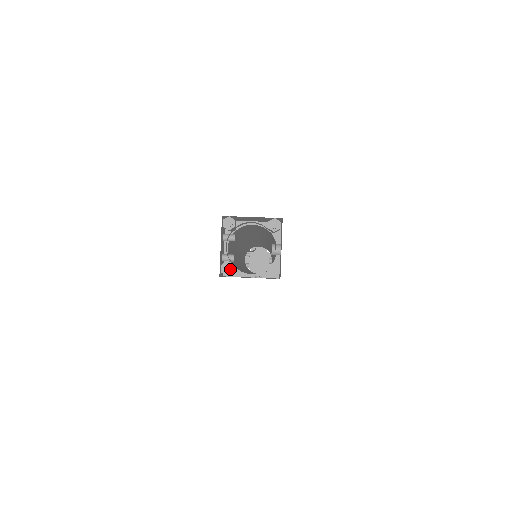
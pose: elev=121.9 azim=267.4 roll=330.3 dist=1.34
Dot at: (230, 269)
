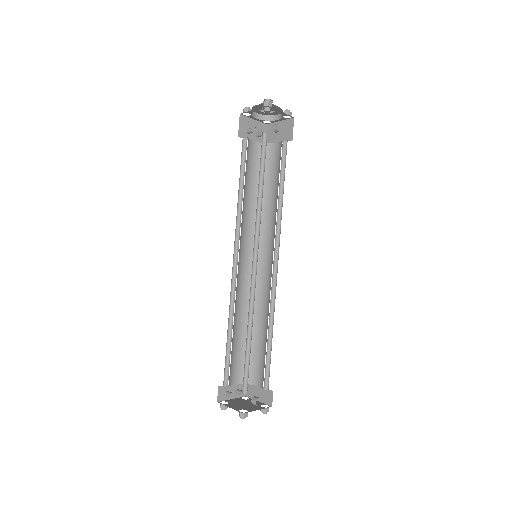
Dot at: (249, 107)
